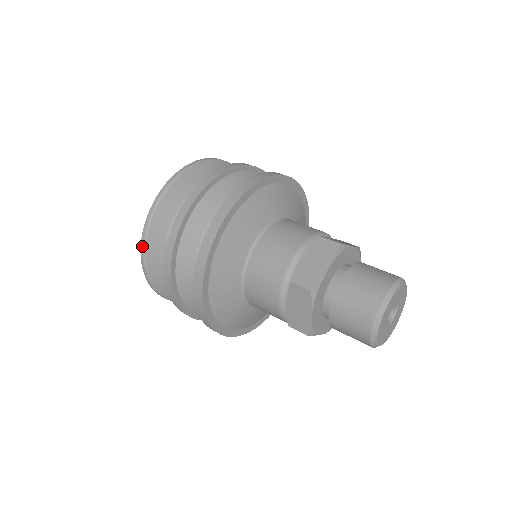
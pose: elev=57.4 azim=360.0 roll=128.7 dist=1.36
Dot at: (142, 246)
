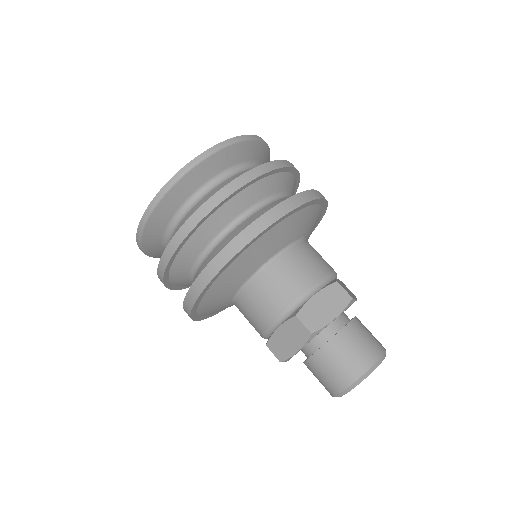
Dot at: occluded
